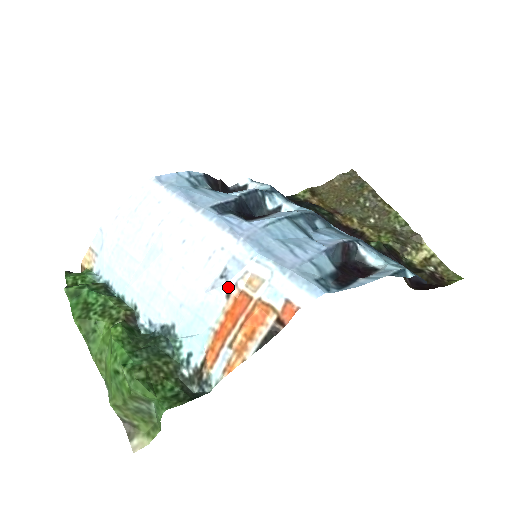
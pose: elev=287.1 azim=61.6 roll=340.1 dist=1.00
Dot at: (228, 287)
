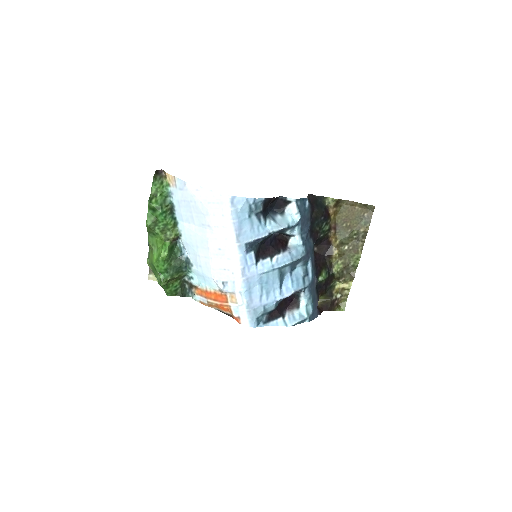
Dot at: (222, 291)
